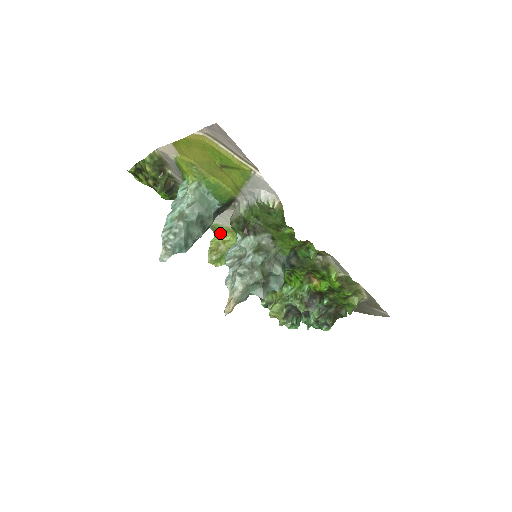
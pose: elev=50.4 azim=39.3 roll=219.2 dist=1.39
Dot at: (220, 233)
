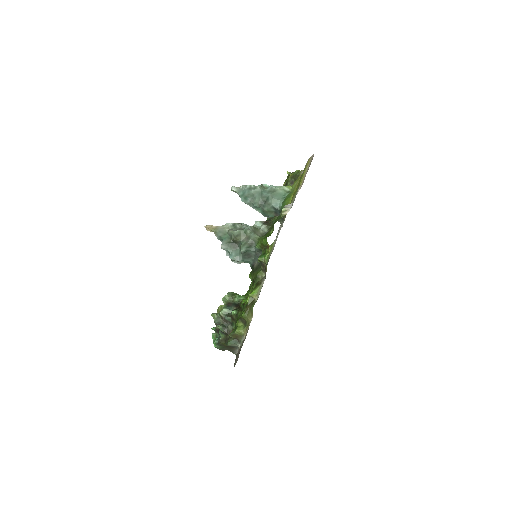
Dot at: occluded
